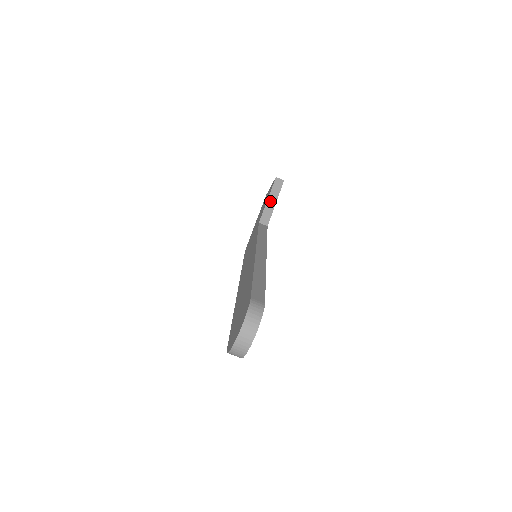
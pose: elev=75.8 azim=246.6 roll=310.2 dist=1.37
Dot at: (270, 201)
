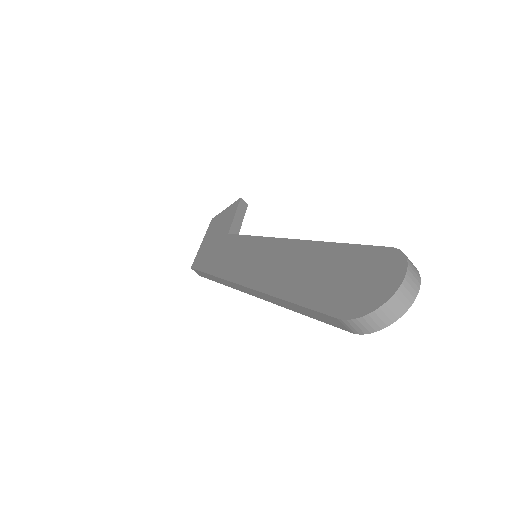
Dot at: (237, 217)
